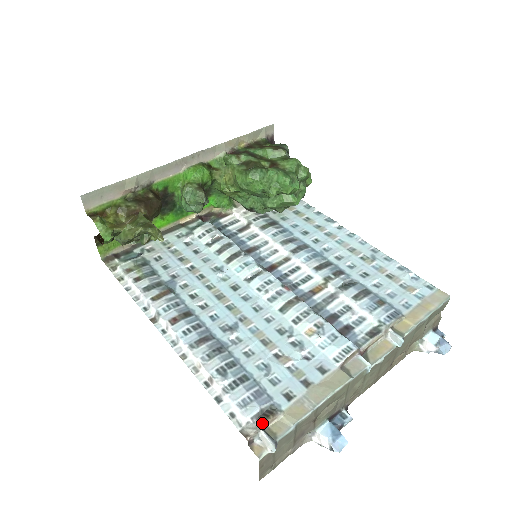
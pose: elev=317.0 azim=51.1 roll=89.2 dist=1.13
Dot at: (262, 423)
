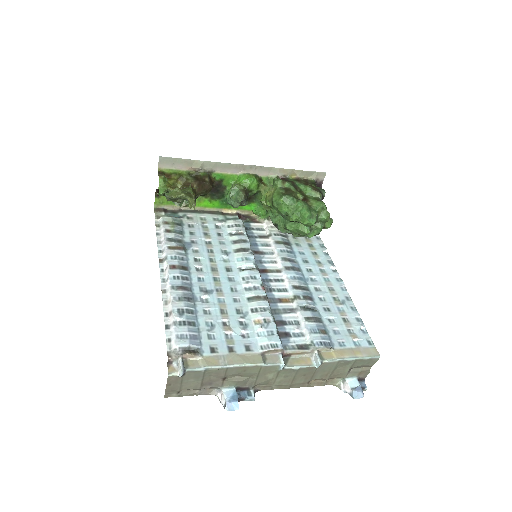
Dot at: (184, 354)
